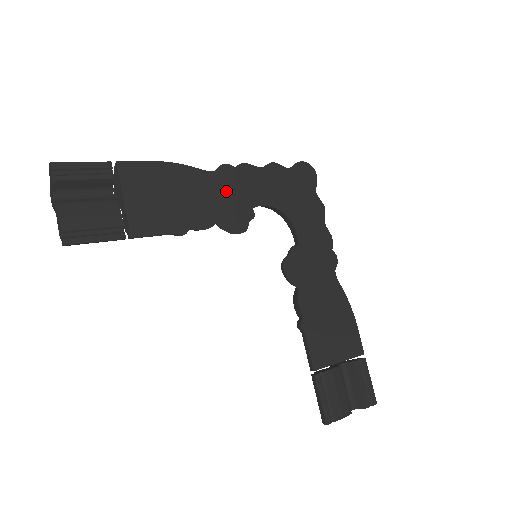
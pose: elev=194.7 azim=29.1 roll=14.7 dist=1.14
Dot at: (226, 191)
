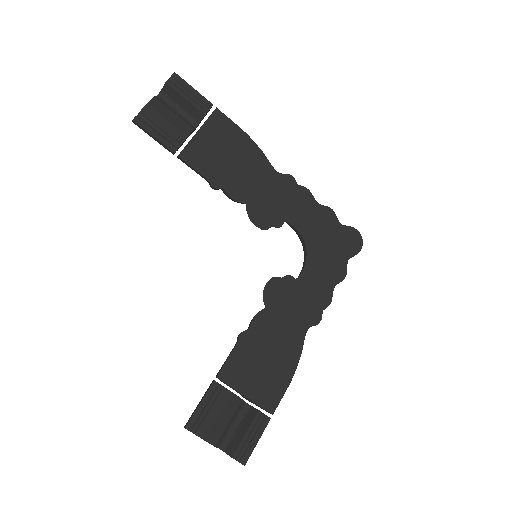
Dot at: (275, 192)
